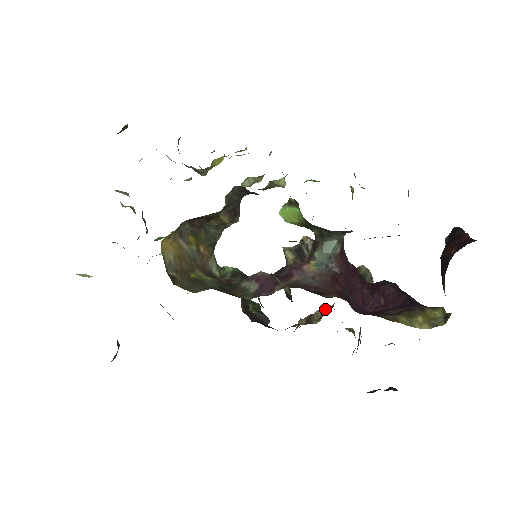
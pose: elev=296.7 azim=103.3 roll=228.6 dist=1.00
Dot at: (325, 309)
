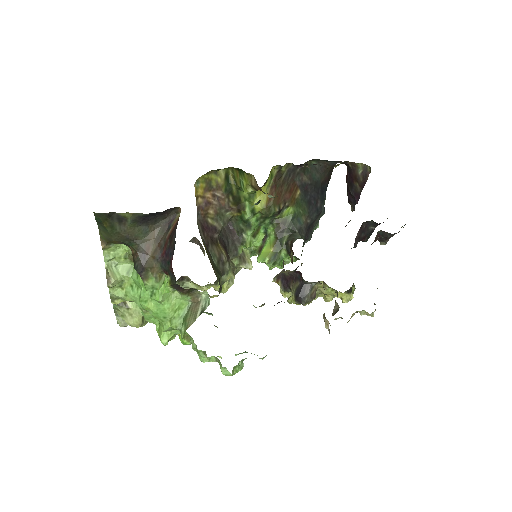
Dot at: (335, 301)
